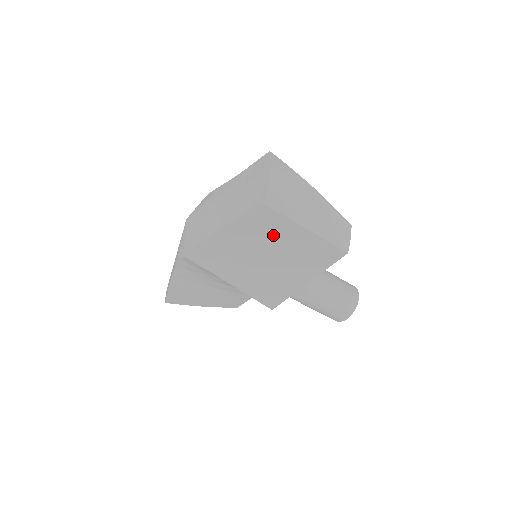
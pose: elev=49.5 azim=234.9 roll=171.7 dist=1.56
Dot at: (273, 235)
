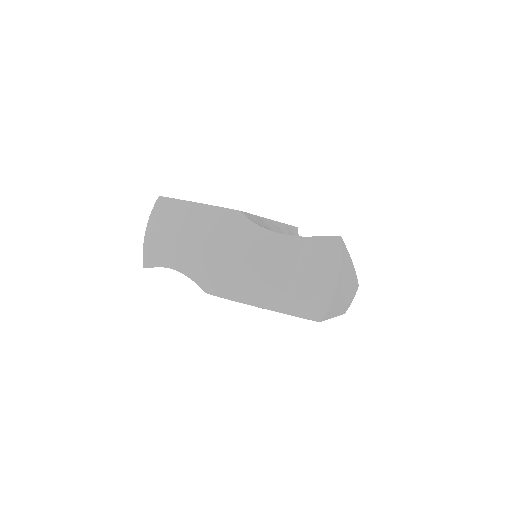
Dot at: occluded
